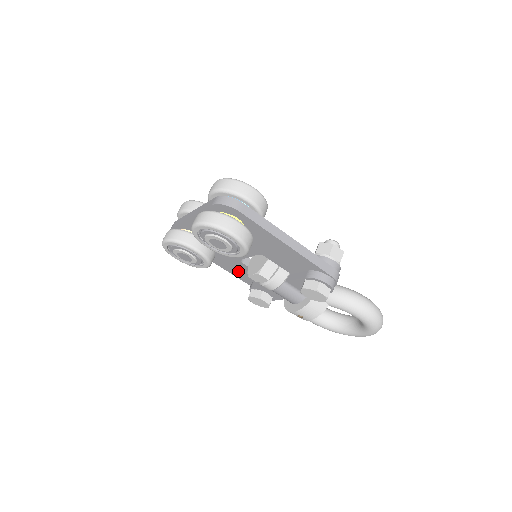
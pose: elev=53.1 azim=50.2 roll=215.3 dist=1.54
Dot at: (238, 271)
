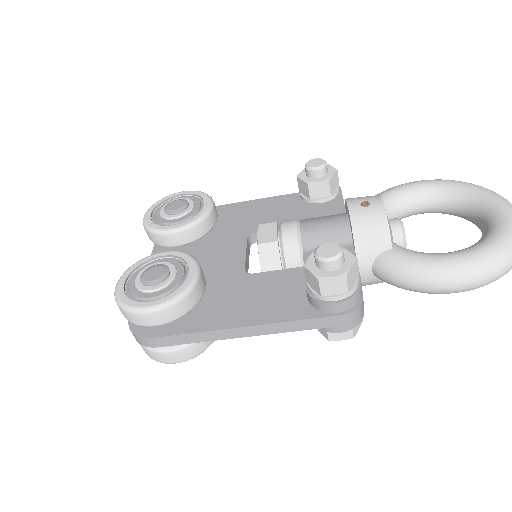
Dot at: occluded
